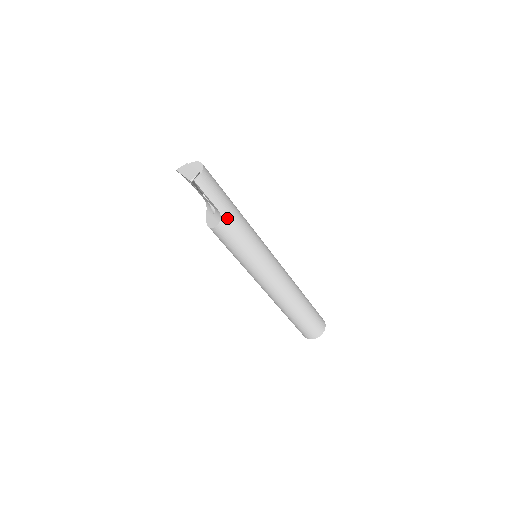
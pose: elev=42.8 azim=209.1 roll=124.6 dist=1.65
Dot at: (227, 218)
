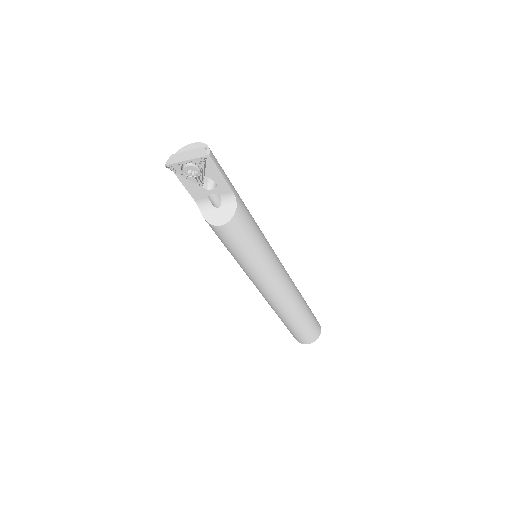
Dot at: (240, 201)
